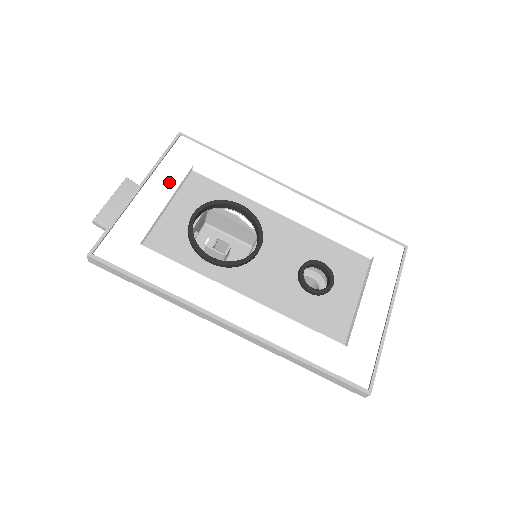
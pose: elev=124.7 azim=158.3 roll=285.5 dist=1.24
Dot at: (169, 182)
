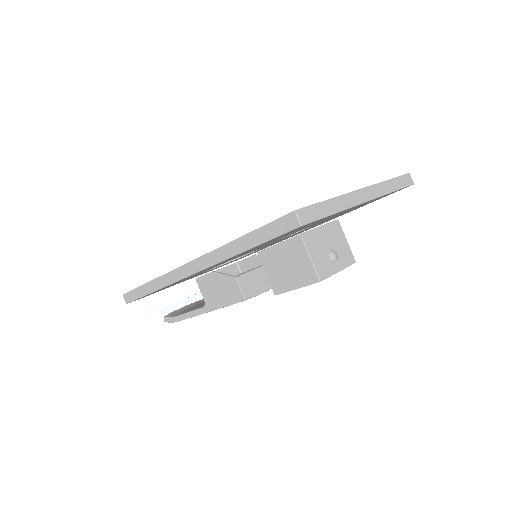
Dot at: occluded
